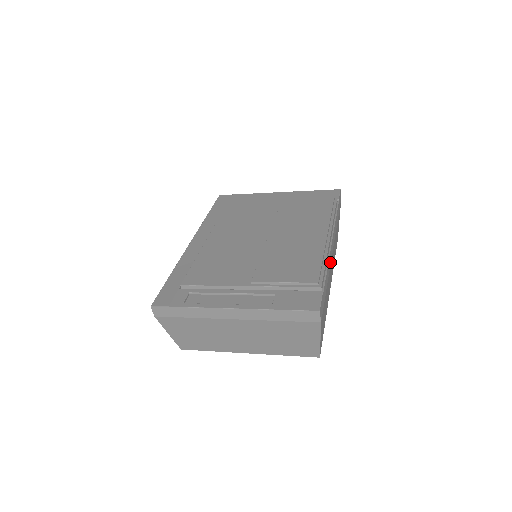
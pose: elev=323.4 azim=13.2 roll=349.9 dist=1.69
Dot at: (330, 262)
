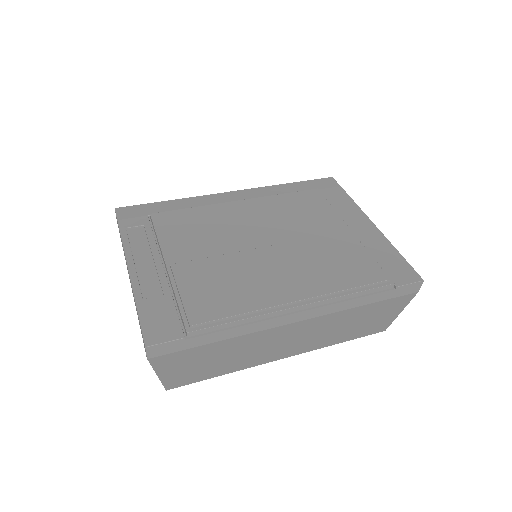
Dot at: (264, 328)
